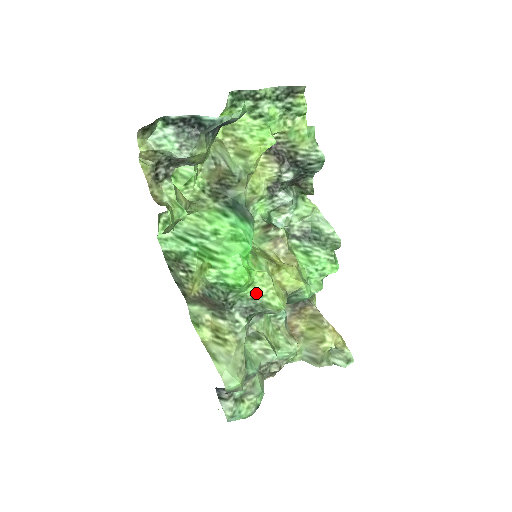
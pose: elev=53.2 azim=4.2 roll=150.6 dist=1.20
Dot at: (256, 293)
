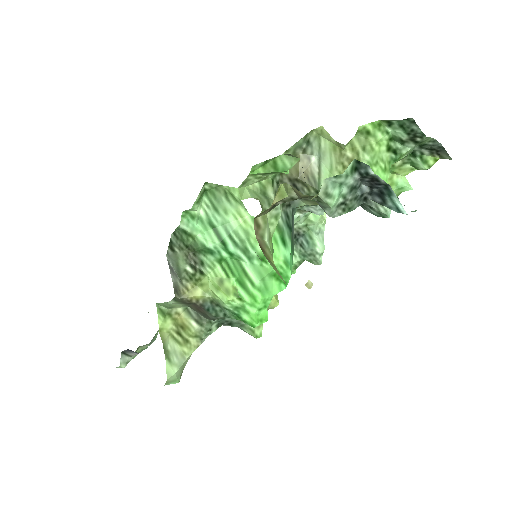
Dot at: occluded
